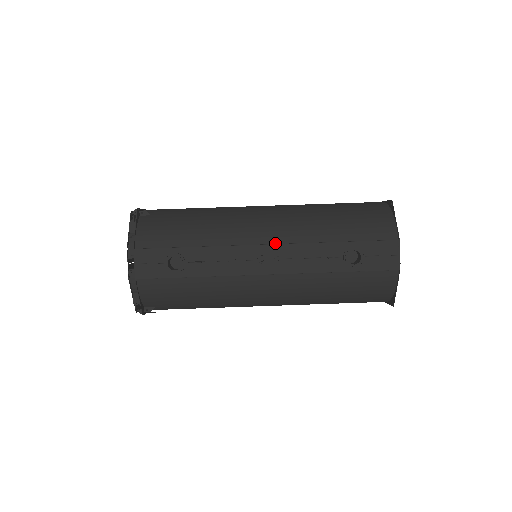
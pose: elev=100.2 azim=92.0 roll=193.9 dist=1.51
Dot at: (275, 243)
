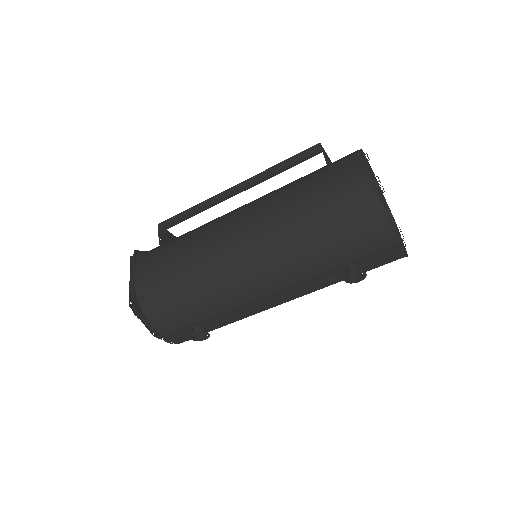
Dot at: (273, 288)
